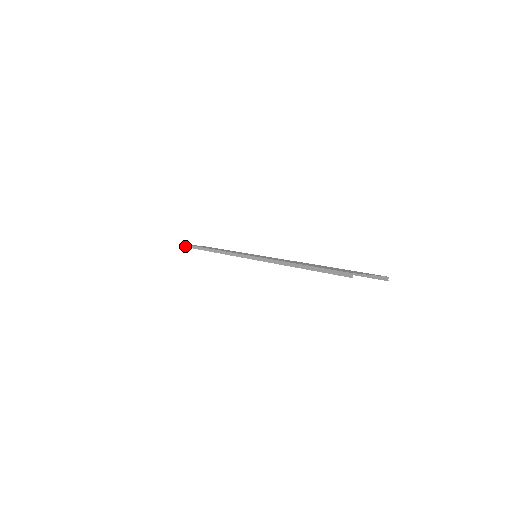
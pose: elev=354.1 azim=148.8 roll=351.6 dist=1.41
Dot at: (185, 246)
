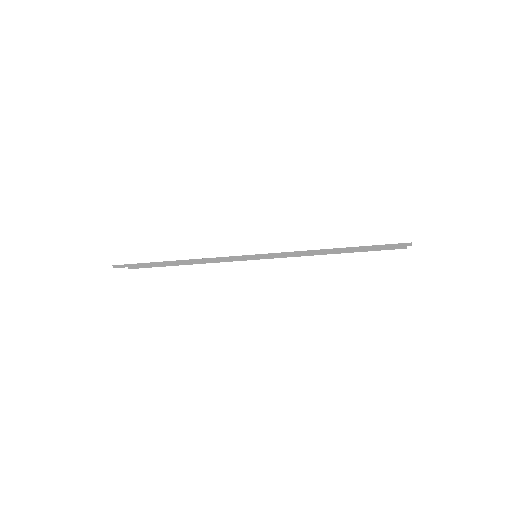
Dot at: (125, 266)
